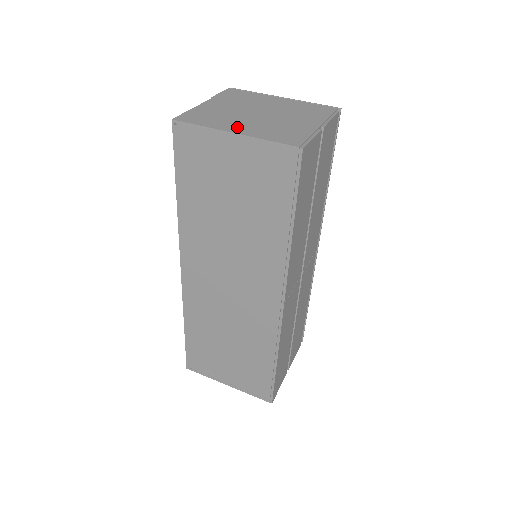
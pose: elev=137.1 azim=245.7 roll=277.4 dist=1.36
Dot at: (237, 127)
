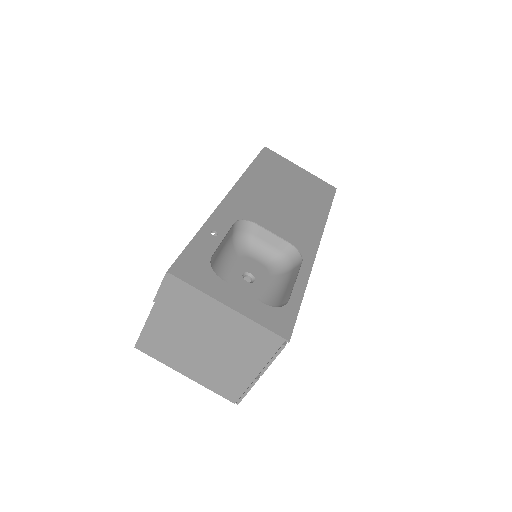
Dot at: (187, 368)
